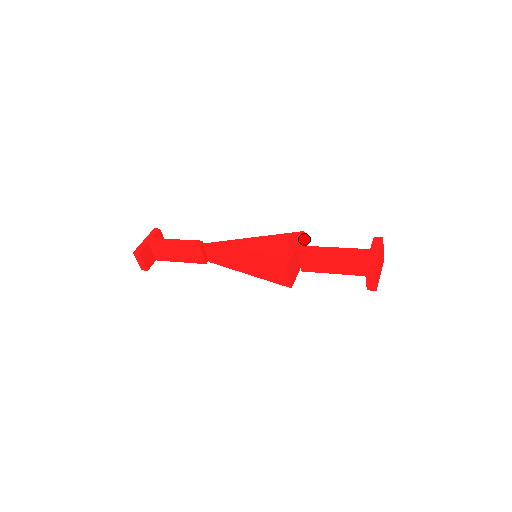
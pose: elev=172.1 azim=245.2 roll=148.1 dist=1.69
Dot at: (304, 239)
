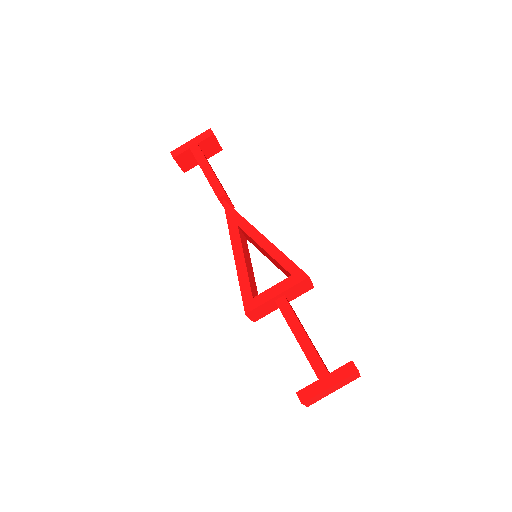
Dot at: (307, 282)
